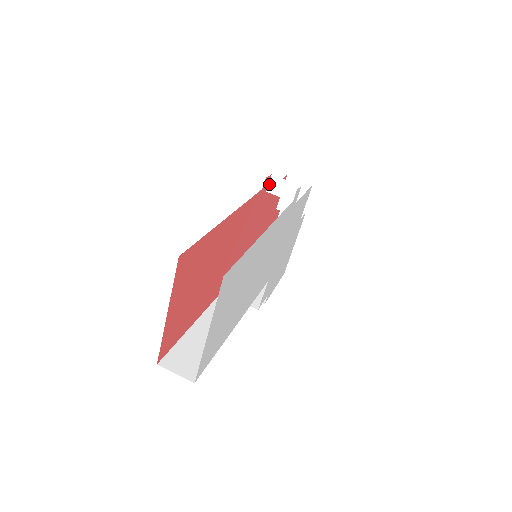
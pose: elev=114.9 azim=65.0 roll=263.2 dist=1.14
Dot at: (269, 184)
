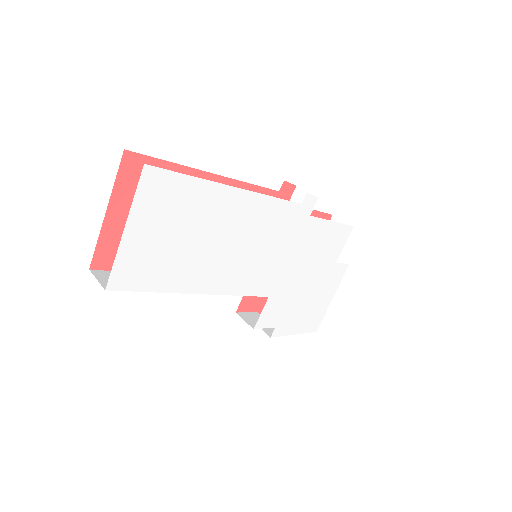
Dot at: (292, 195)
